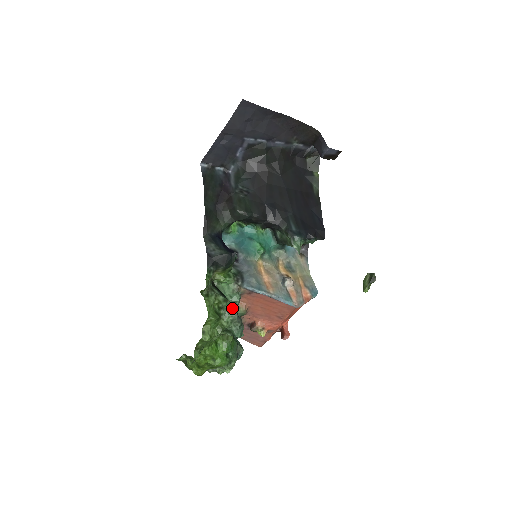
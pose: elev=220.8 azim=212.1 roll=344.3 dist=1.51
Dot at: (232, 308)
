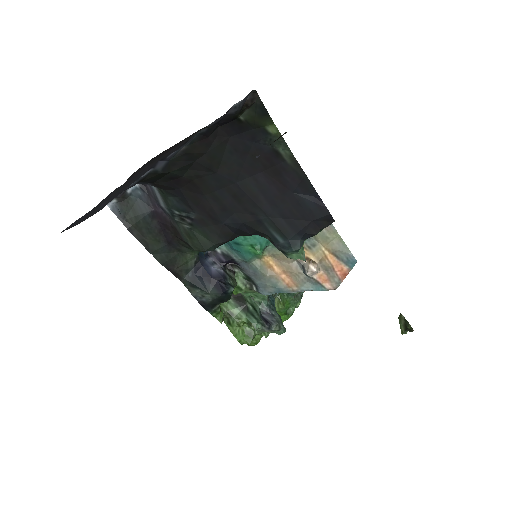
Dot at: (260, 329)
